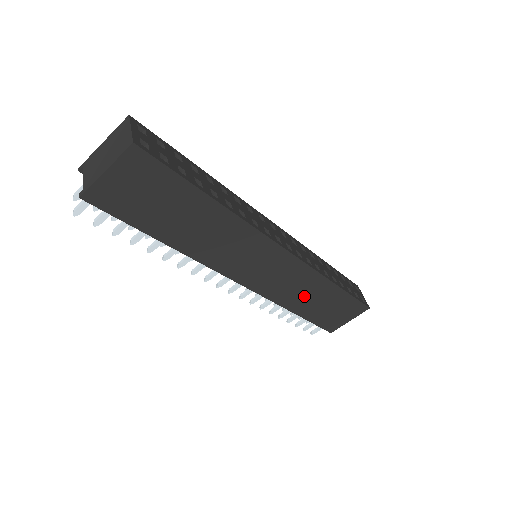
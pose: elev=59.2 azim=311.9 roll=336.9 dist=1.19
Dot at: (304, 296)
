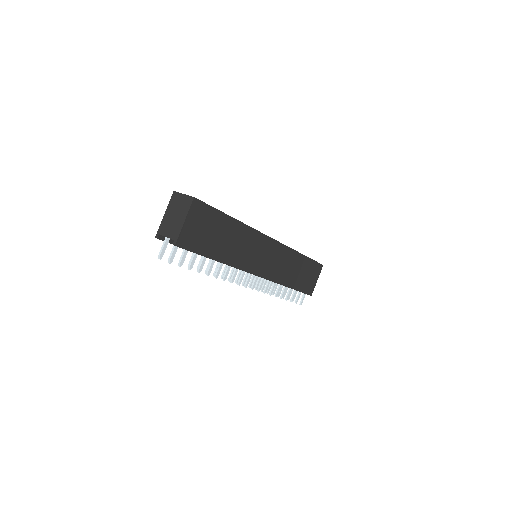
Dot at: (290, 271)
